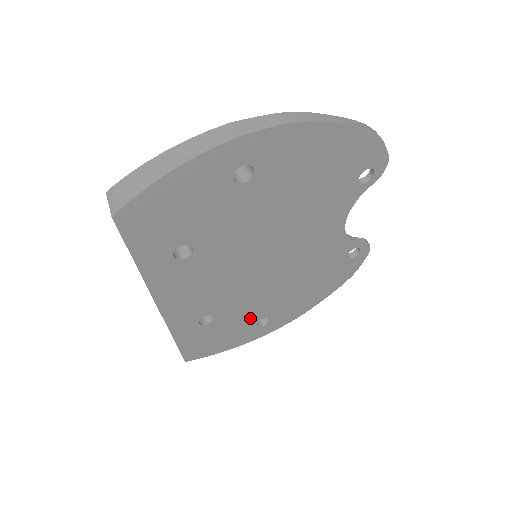
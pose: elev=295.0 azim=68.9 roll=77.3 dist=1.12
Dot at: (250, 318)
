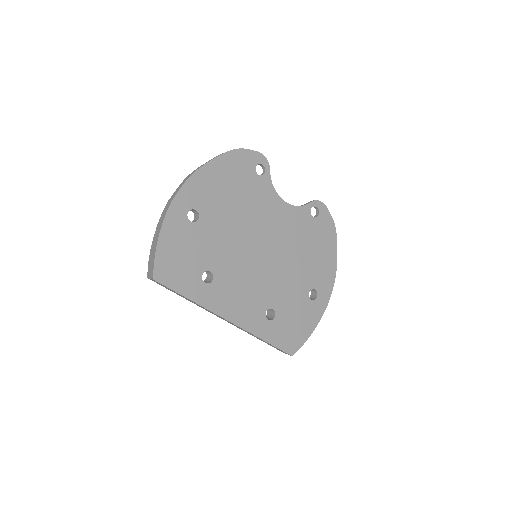
Dot at: (300, 297)
